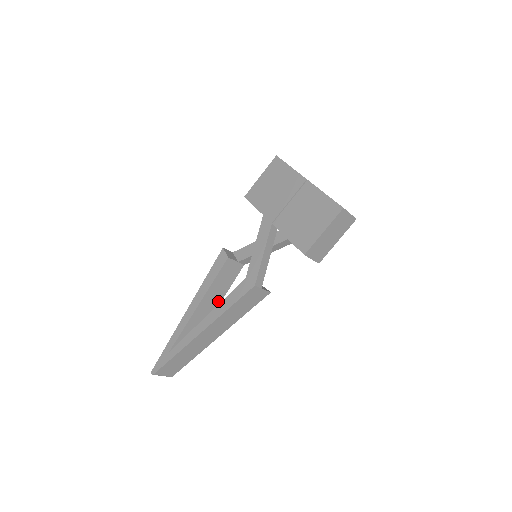
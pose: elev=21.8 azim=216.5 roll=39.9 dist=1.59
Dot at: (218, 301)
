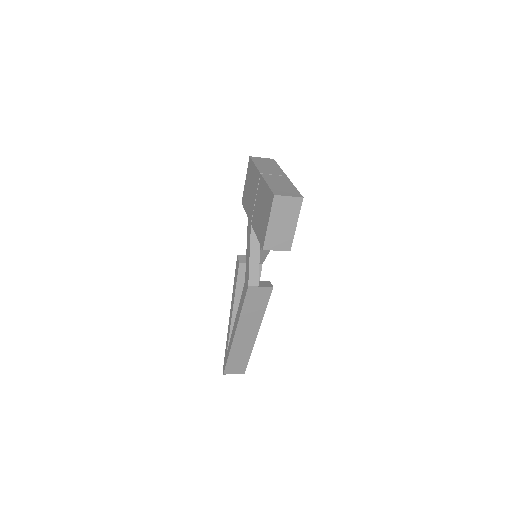
Dot at: occluded
